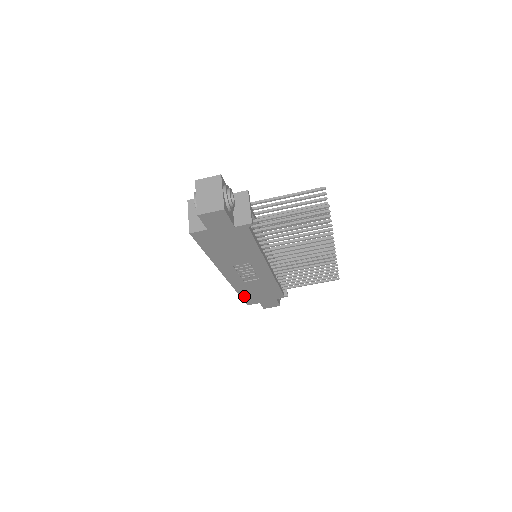
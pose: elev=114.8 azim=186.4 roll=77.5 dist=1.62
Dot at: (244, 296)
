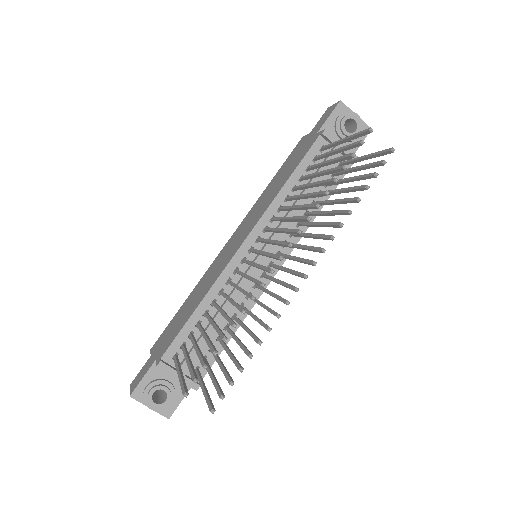
Dot at: occluded
